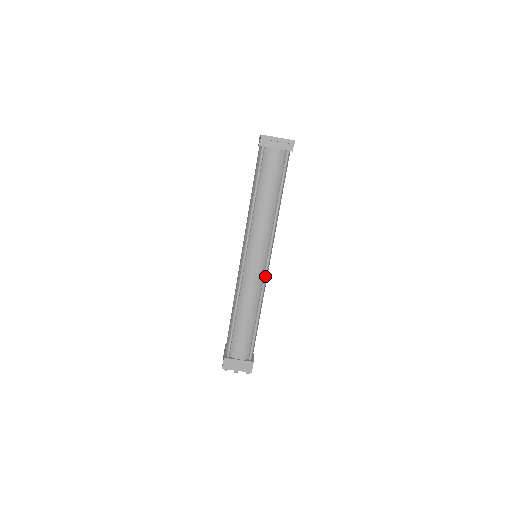
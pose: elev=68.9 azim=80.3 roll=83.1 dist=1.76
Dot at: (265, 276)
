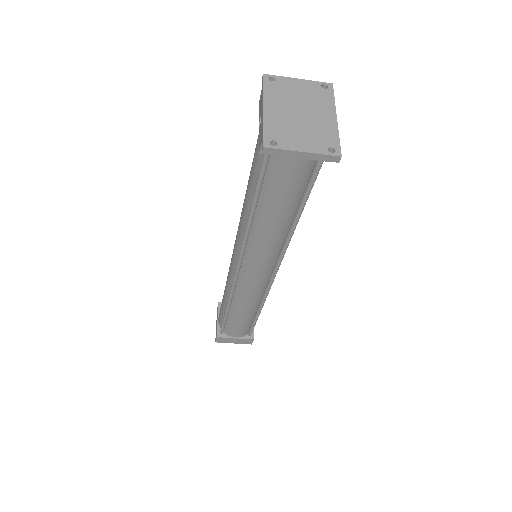
Dot at: (269, 286)
